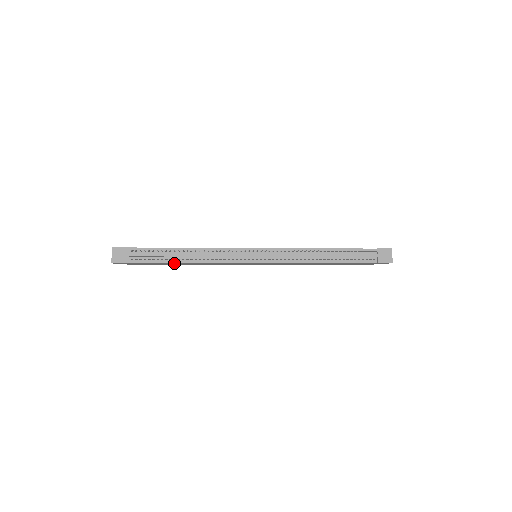
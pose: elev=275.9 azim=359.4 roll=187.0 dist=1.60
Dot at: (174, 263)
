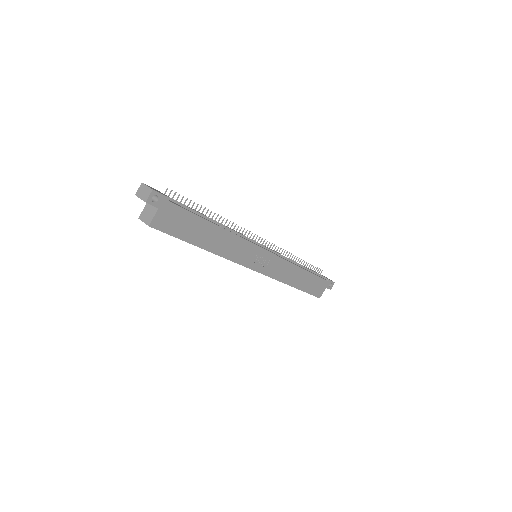
Dot at: (204, 227)
